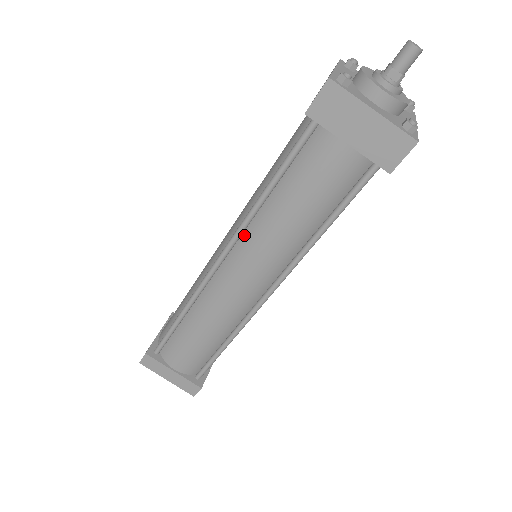
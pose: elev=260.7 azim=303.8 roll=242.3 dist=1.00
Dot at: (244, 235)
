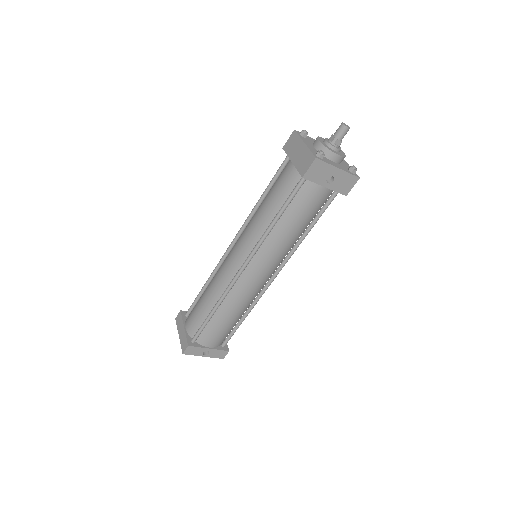
Dot at: occluded
